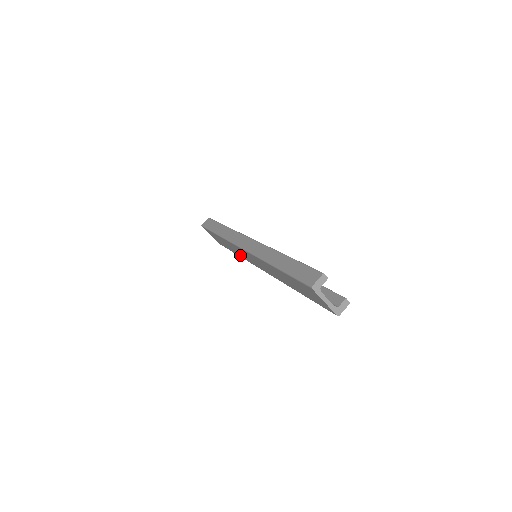
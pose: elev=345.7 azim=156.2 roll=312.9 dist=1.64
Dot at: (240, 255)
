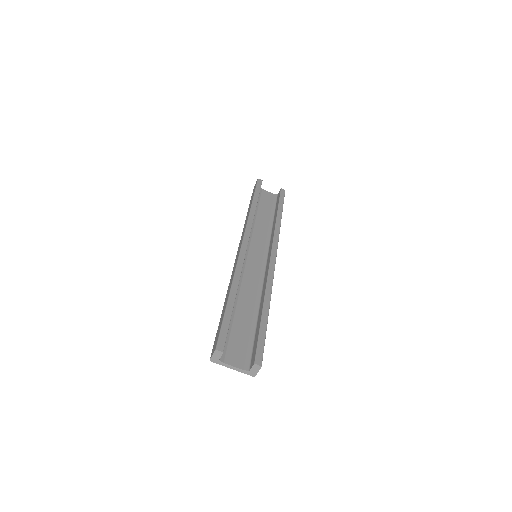
Dot at: occluded
